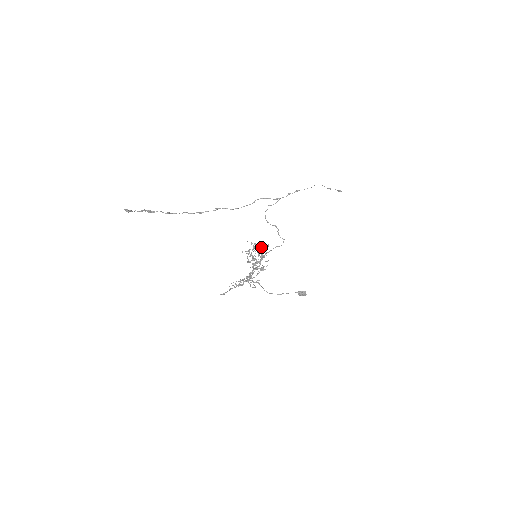
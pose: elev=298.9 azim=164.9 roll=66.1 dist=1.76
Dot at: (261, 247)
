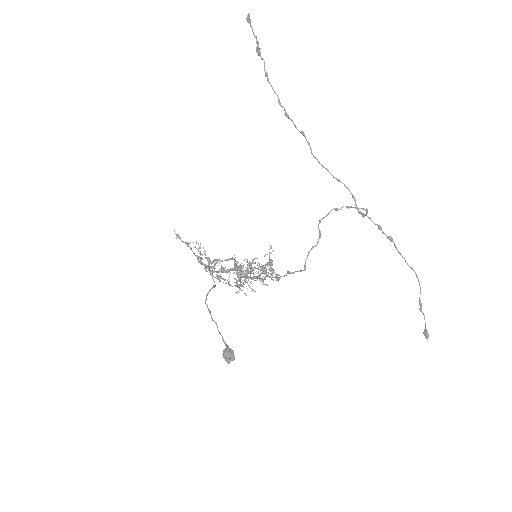
Dot at: (271, 269)
